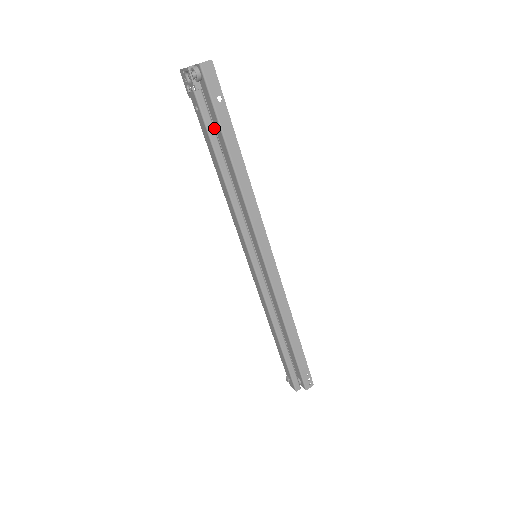
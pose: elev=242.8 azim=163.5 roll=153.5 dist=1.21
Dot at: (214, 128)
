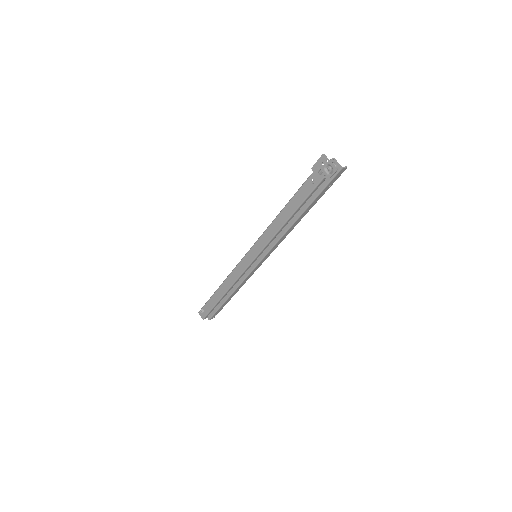
Dot at: (310, 196)
